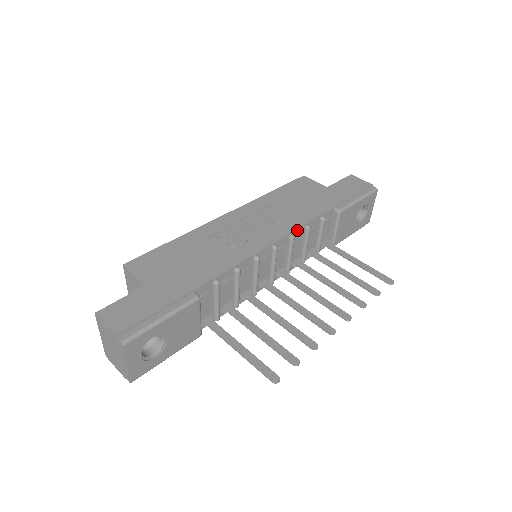
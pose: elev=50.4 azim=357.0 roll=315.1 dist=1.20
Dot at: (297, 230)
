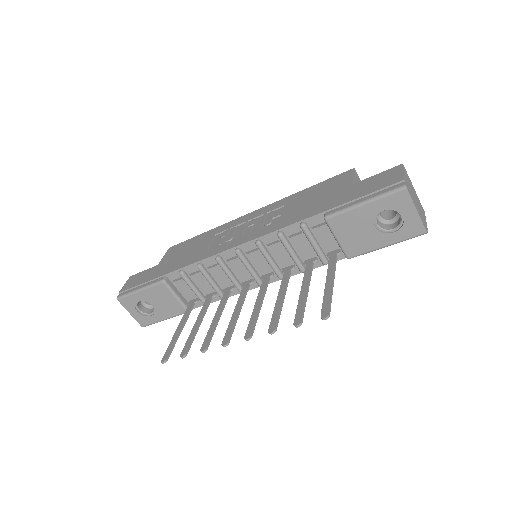
Dot at: (266, 236)
